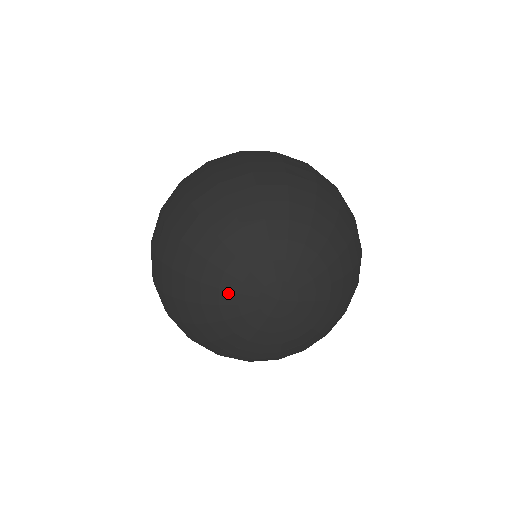
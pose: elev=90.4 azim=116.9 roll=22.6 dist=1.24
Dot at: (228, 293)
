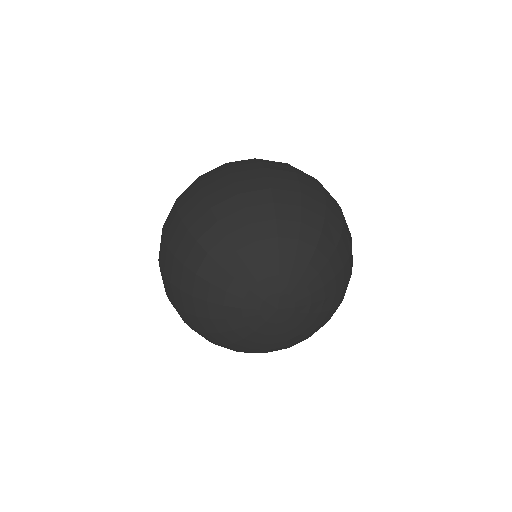
Dot at: (235, 320)
